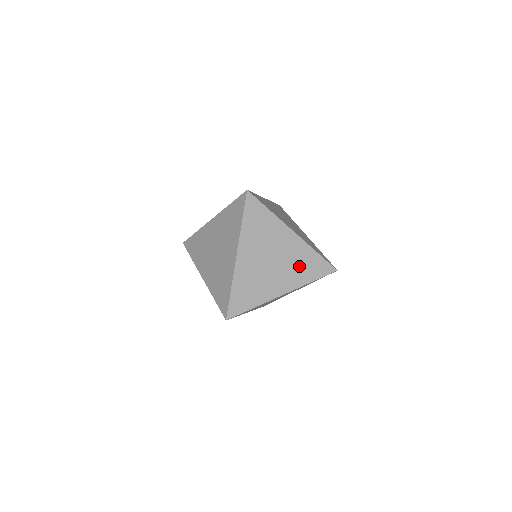
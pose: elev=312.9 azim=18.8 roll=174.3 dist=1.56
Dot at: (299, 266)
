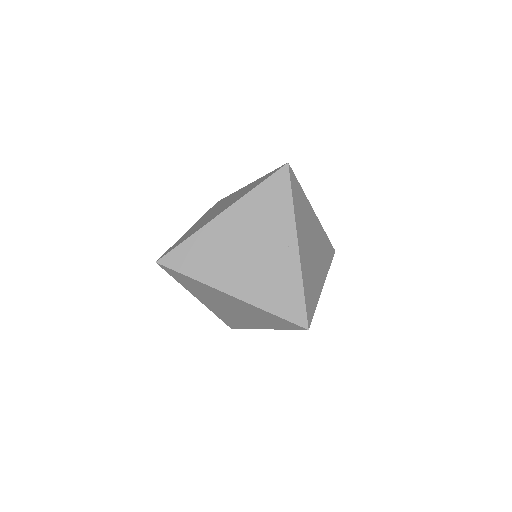
Dot at: occluded
